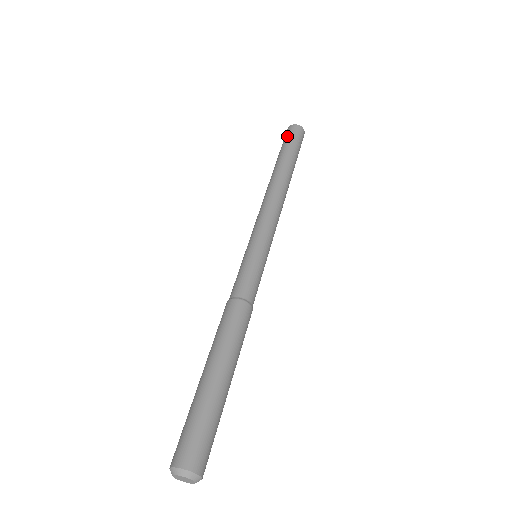
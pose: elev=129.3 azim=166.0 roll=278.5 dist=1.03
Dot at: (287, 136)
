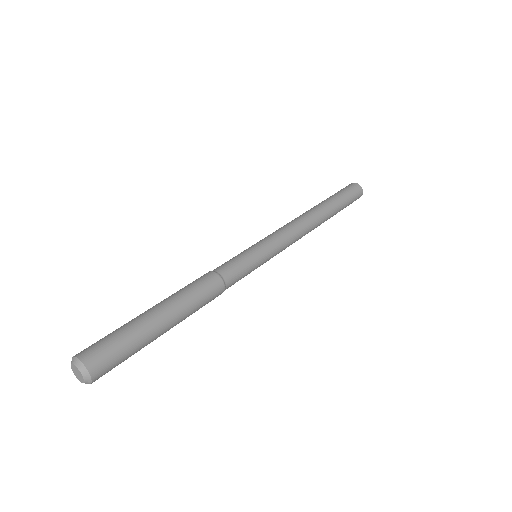
Dot at: (344, 188)
